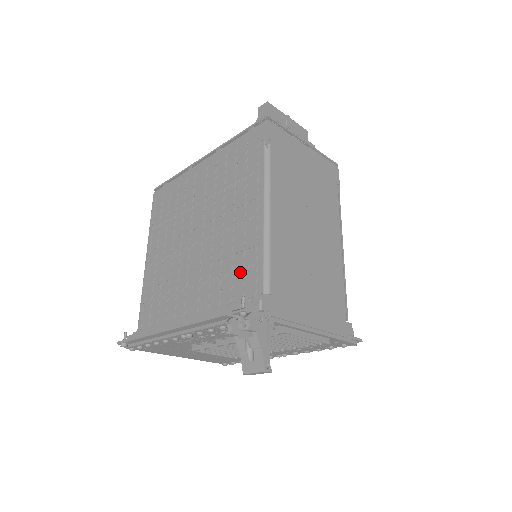
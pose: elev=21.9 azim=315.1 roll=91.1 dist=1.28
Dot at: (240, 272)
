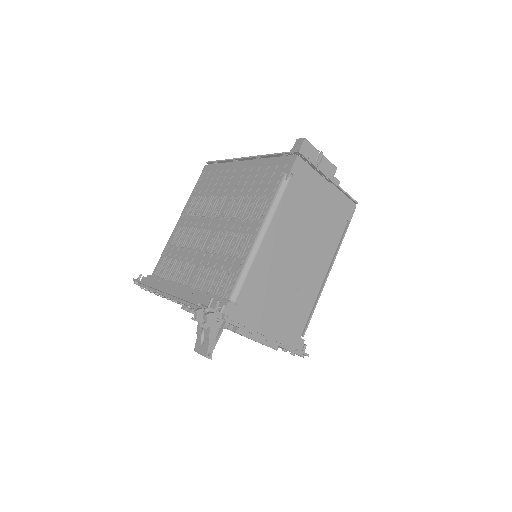
Dot at: (226, 273)
